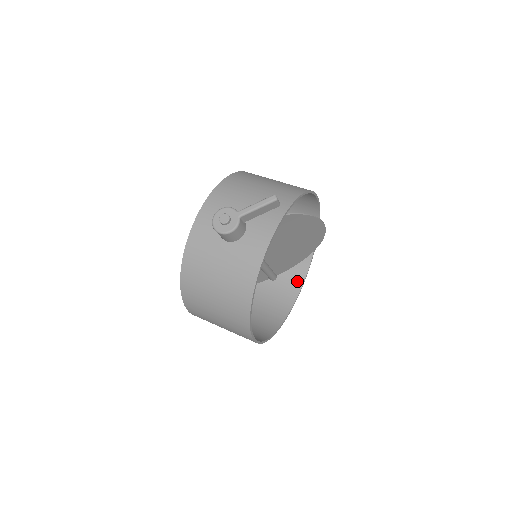
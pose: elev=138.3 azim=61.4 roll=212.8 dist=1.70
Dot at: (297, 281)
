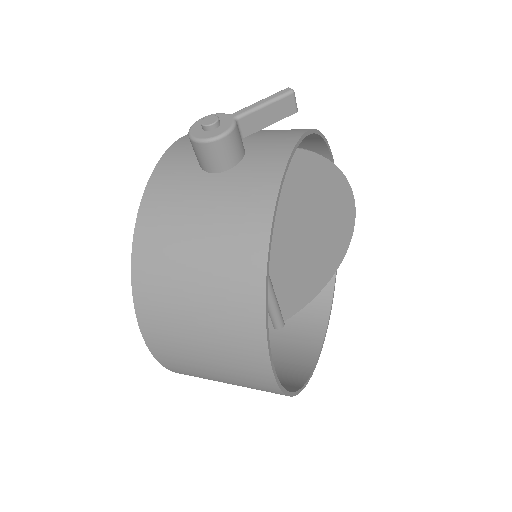
Dot at: (317, 324)
